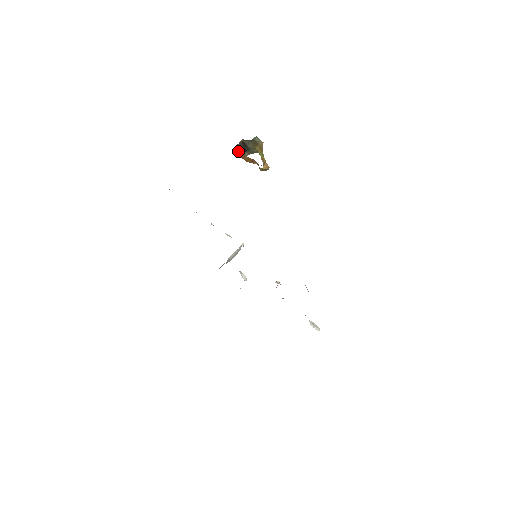
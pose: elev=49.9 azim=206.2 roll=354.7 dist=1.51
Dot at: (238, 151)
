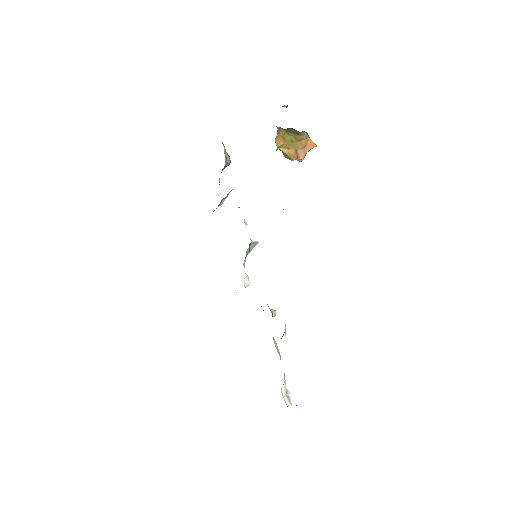
Dot at: occluded
